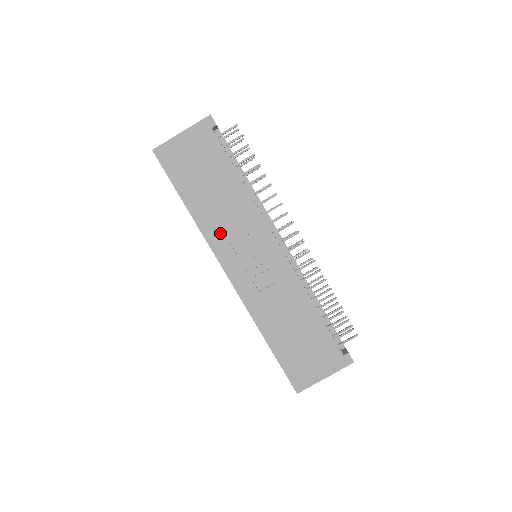
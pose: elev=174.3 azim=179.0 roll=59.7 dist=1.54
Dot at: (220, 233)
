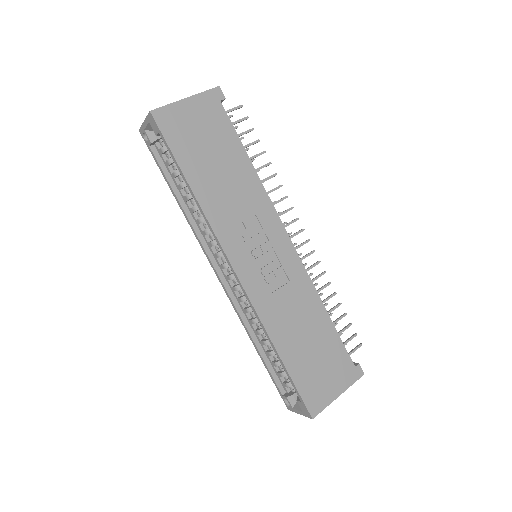
Dot at: (228, 221)
